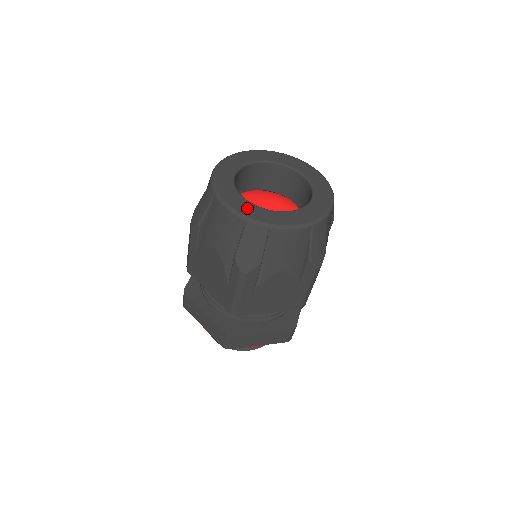
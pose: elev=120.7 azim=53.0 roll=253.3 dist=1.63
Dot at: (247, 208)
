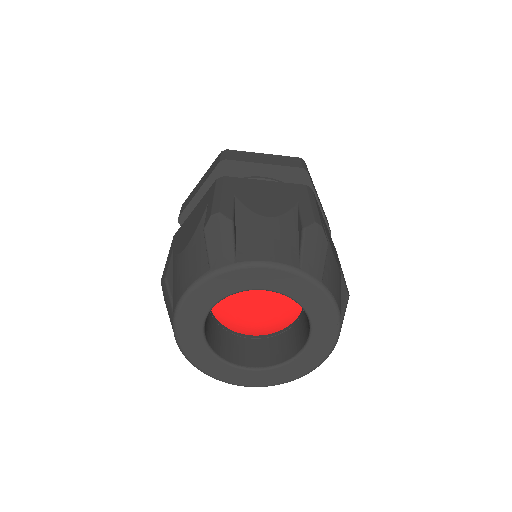
Dot at: (264, 378)
